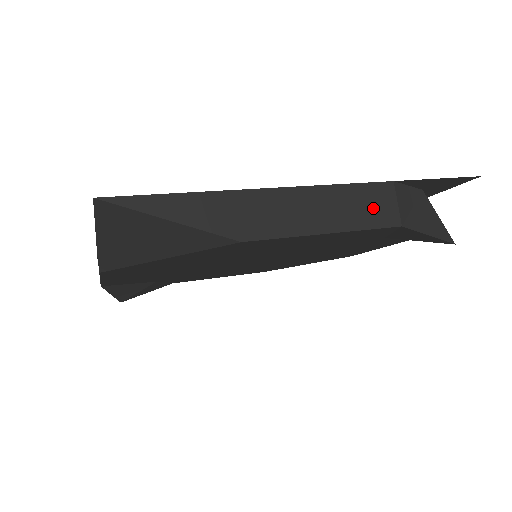
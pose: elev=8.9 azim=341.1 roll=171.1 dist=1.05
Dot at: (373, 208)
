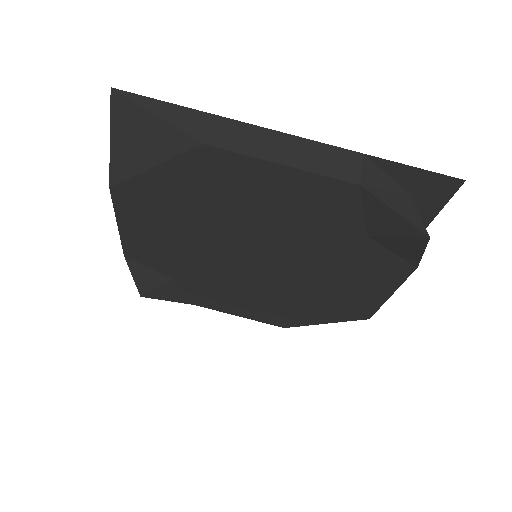
Dot at: (335, 164)
